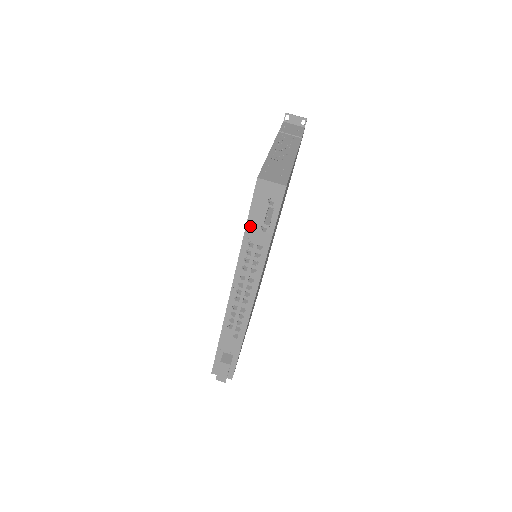
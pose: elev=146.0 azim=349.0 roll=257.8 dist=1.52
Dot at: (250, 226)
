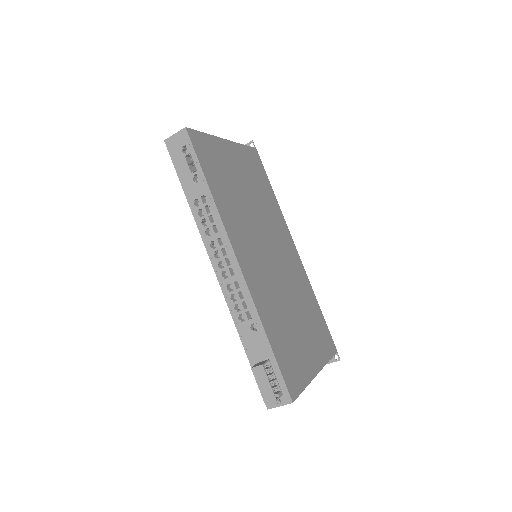
Dot at: (186, 187)
